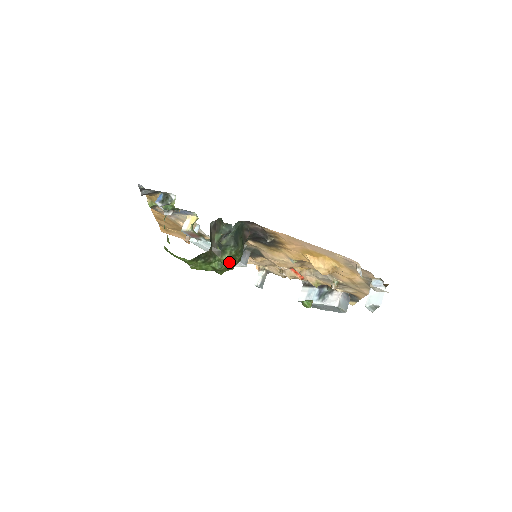
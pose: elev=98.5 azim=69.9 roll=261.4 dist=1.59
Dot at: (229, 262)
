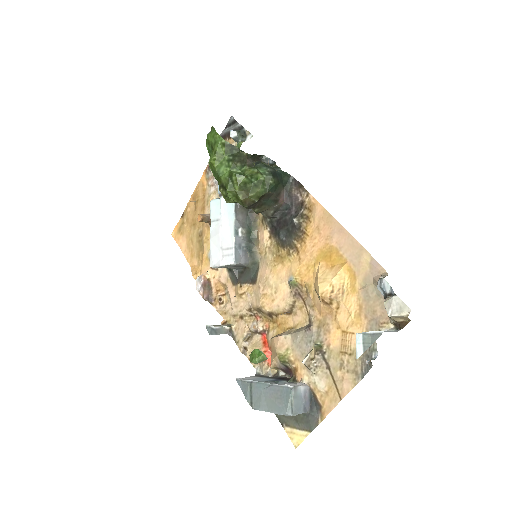
Dot at: (249, 184)
